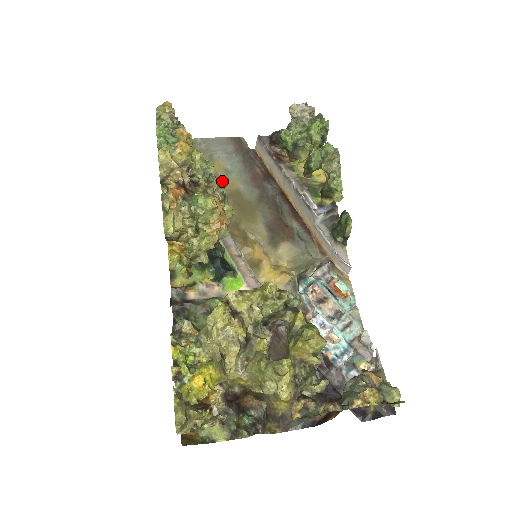
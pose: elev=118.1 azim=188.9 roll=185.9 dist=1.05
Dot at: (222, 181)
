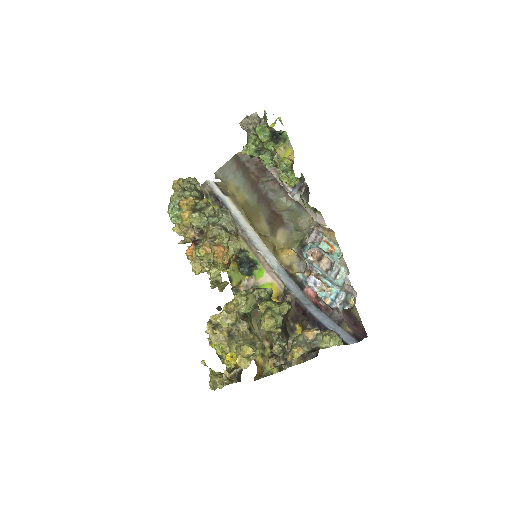
Dot at: (236, 198)
